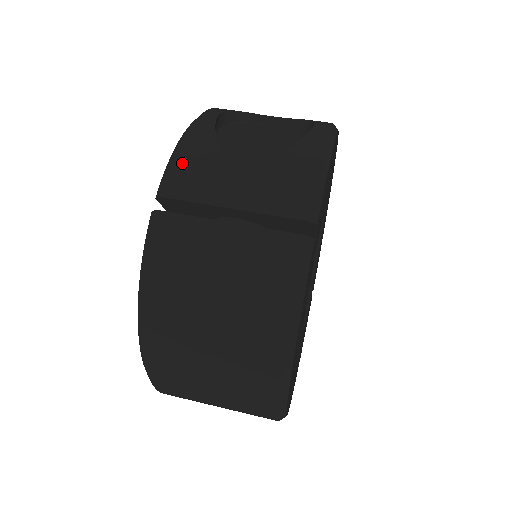
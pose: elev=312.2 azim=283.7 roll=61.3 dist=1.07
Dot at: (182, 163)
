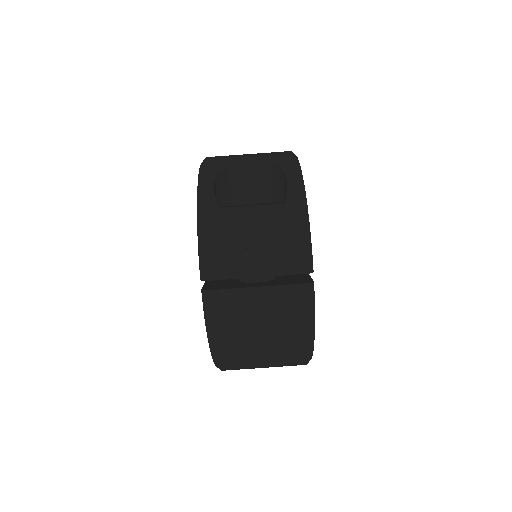
Dot at: (210, 252)
